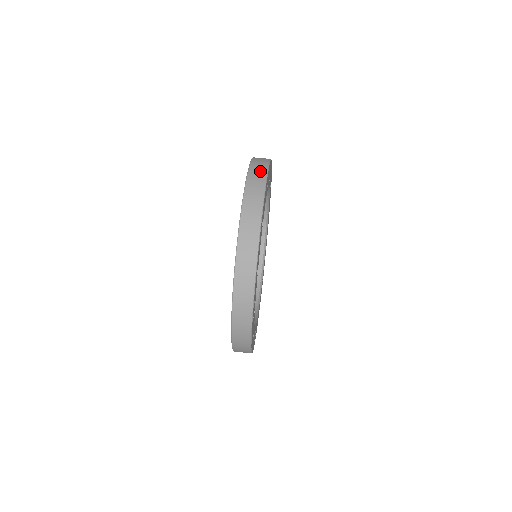
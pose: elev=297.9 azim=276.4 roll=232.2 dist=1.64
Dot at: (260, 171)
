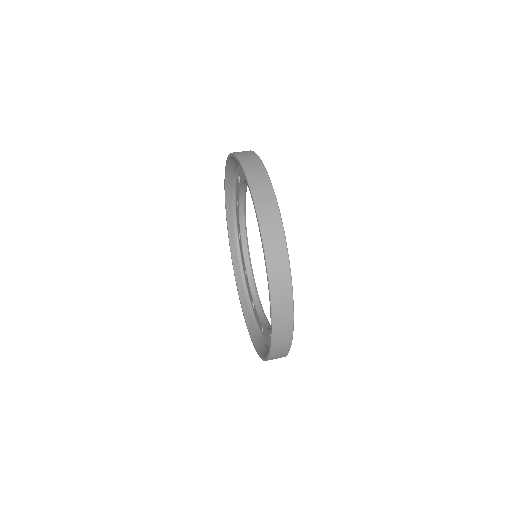
Dot at: (258, 172)
